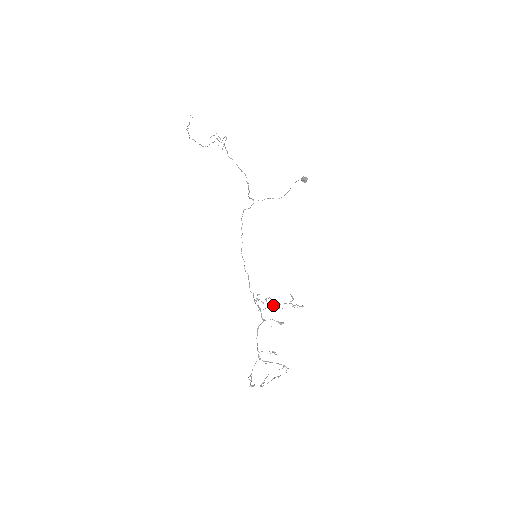
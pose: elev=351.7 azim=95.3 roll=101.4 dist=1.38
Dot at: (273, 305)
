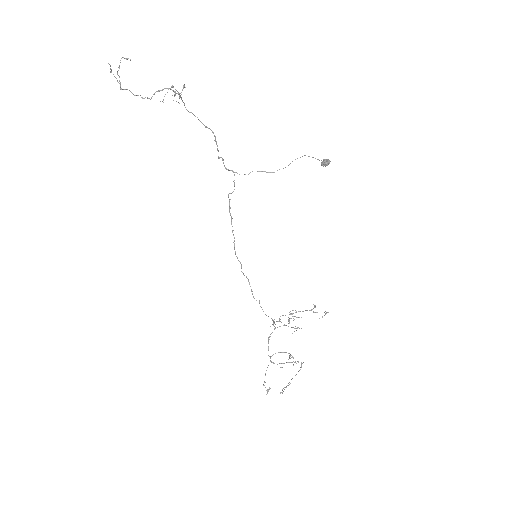
Dot at: (289, 314)
